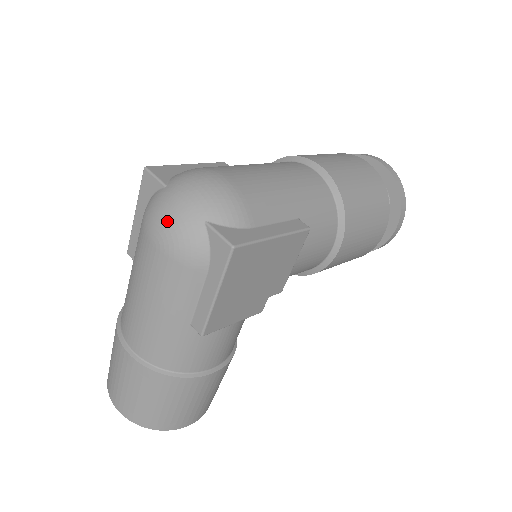
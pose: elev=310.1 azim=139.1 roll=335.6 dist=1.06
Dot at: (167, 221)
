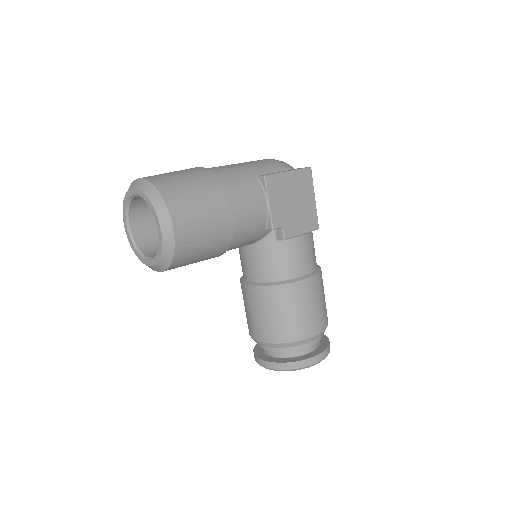
Dot at: occluded
